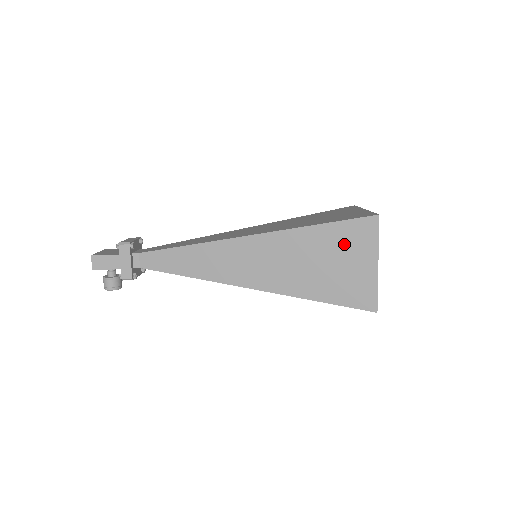
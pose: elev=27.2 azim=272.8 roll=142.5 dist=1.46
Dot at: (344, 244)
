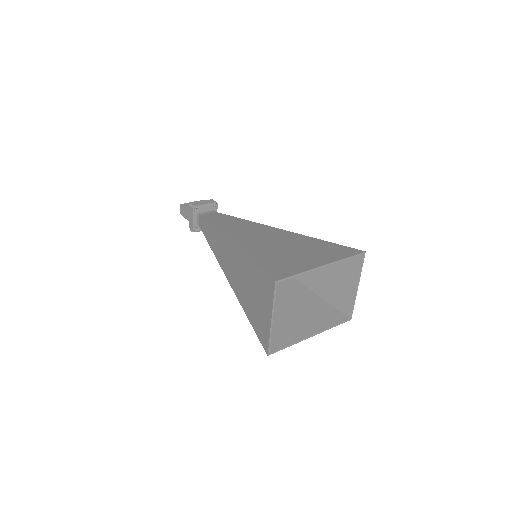
Dot at: (260, 288)
